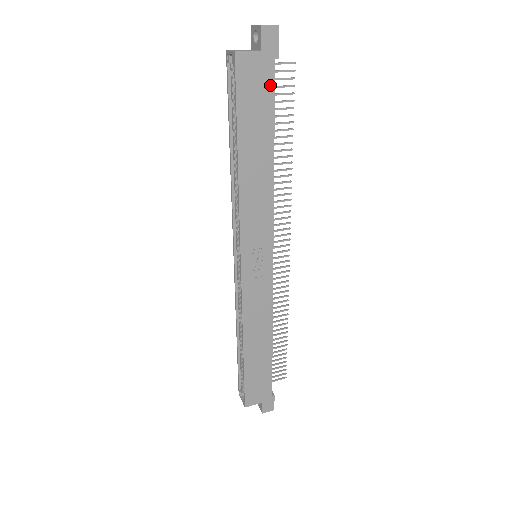
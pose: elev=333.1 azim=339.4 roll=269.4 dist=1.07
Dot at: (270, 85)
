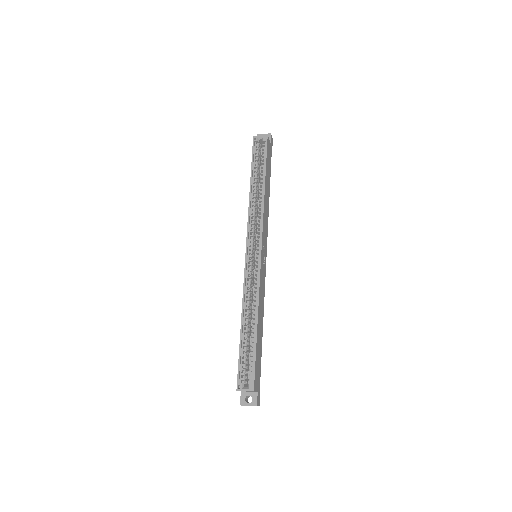
Dot at: occluded
